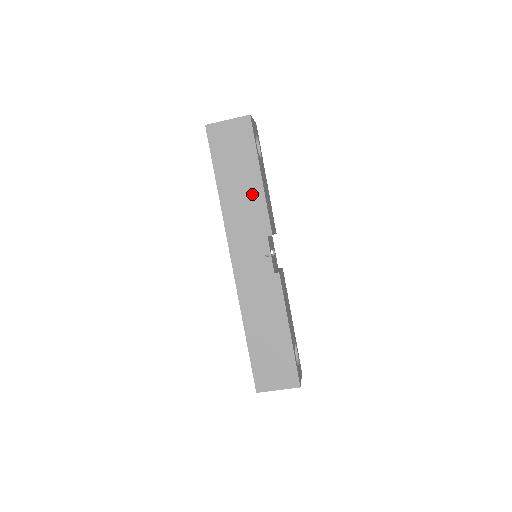
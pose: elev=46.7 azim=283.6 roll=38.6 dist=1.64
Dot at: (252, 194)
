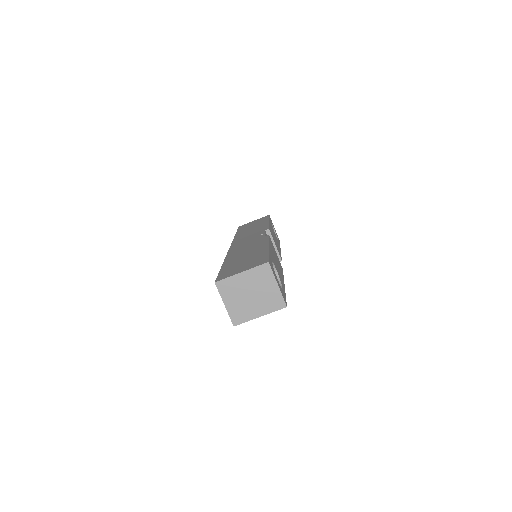
Dot at: occluded
